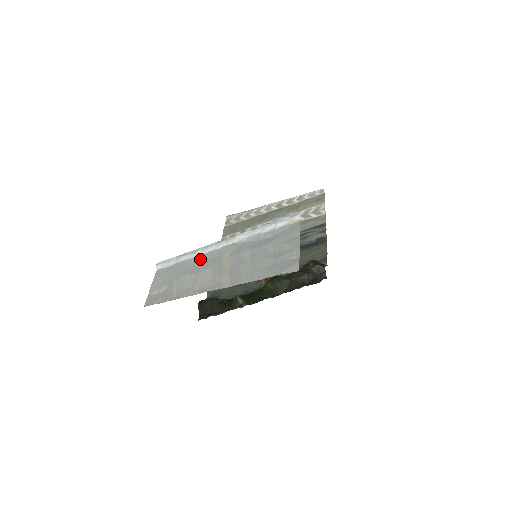
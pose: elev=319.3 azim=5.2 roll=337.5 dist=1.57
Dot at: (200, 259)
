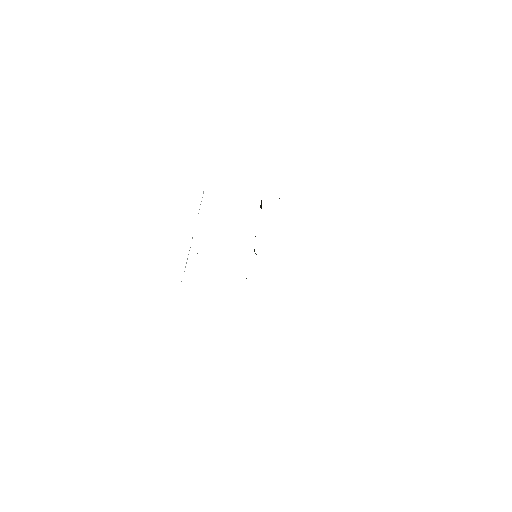
Dot at: occluded
